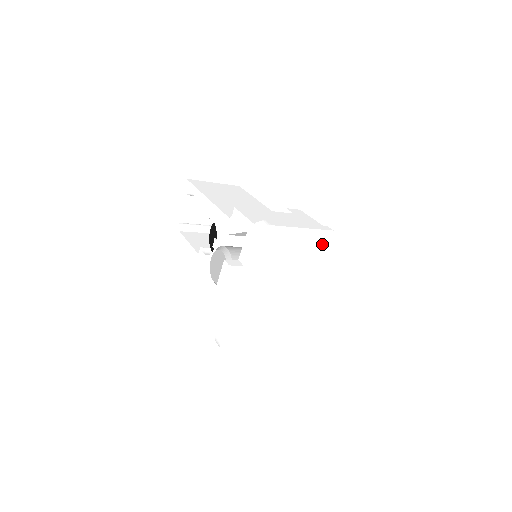
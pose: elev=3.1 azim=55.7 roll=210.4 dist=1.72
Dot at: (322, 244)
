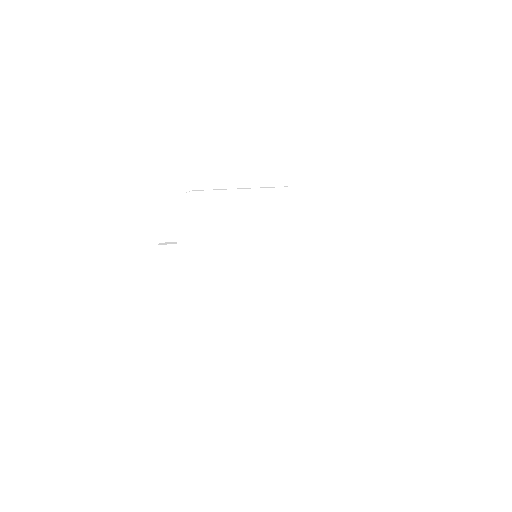
Dot at: (280, 207)
